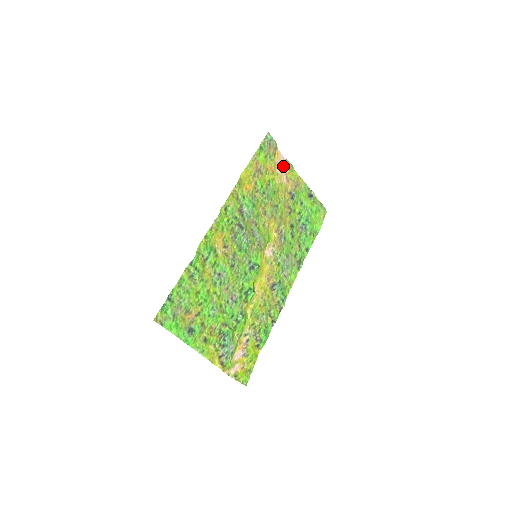
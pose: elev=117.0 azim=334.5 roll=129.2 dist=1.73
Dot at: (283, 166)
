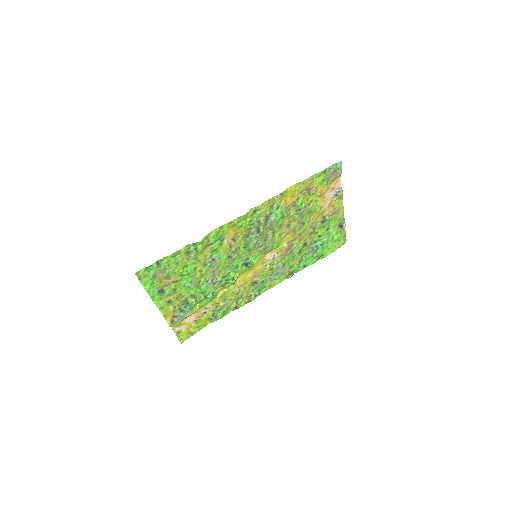
Dot at: (335, 192)
